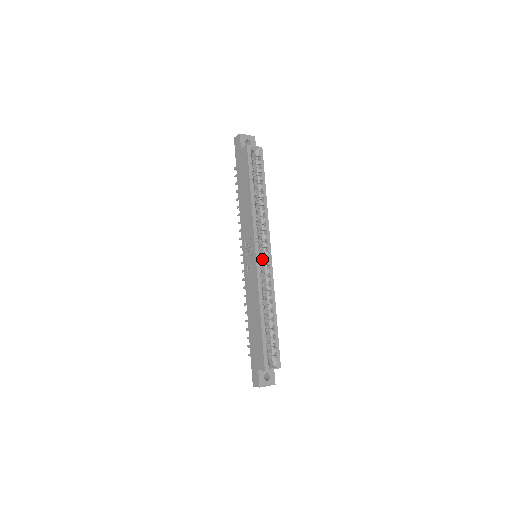
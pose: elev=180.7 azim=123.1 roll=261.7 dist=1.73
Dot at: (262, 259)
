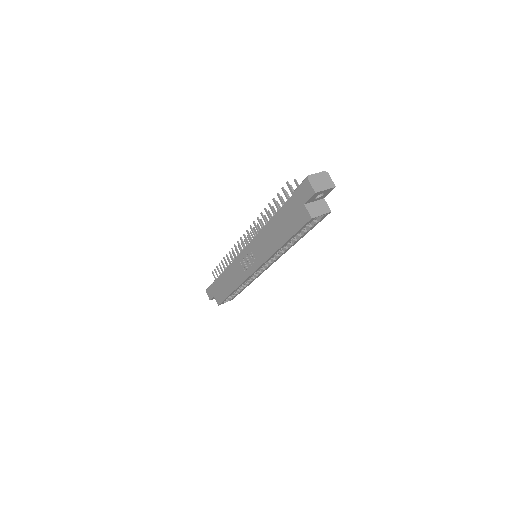
Dot at: occluded
